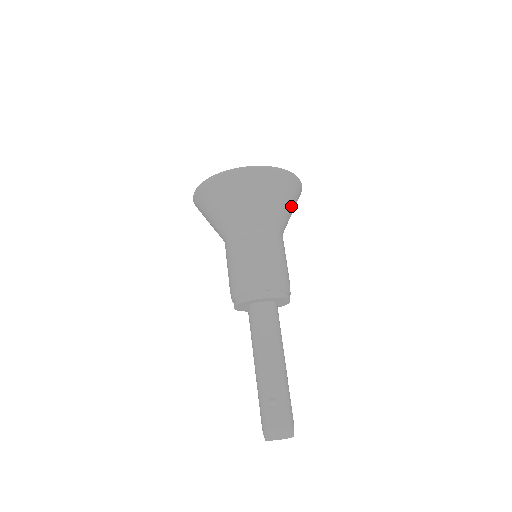
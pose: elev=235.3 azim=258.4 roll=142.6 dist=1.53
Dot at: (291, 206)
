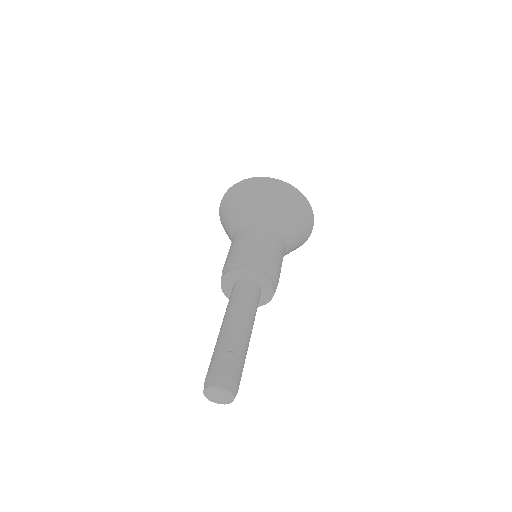
Dot at: (300, 235)
